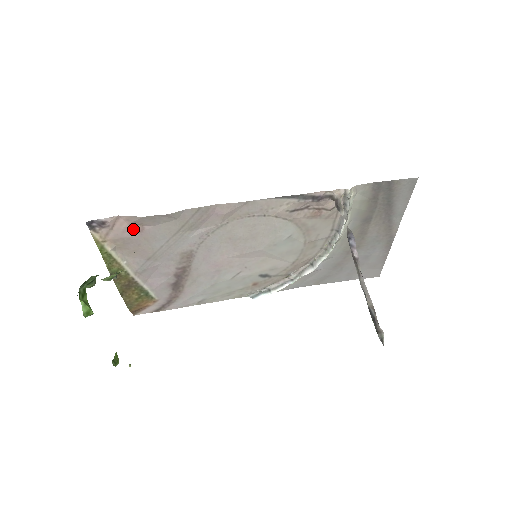
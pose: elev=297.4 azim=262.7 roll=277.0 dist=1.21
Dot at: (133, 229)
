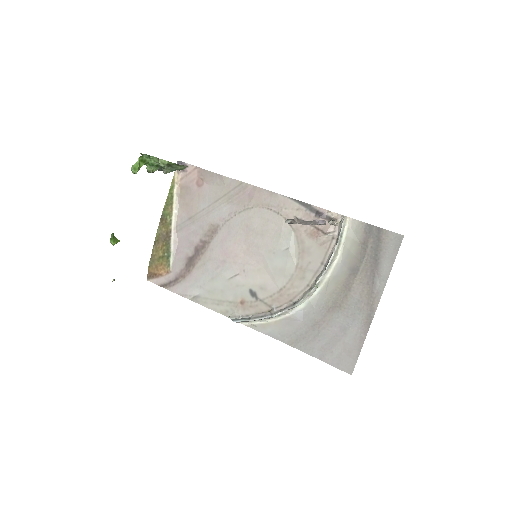
Dot at: (197, 182)
